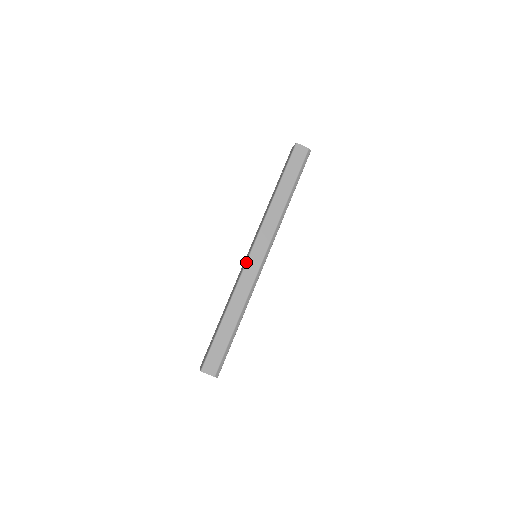
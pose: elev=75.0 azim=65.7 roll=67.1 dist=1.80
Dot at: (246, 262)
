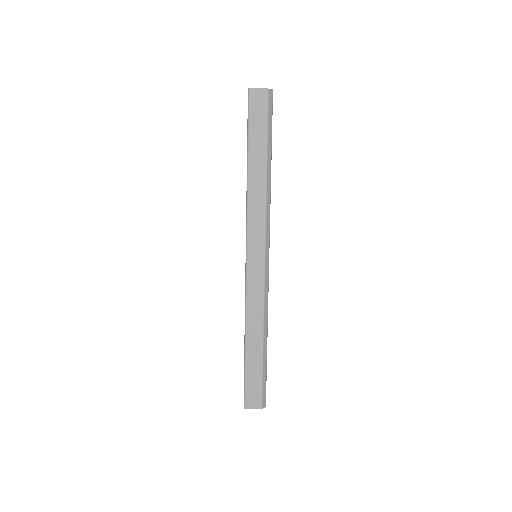
Dot at: (245, 272)
